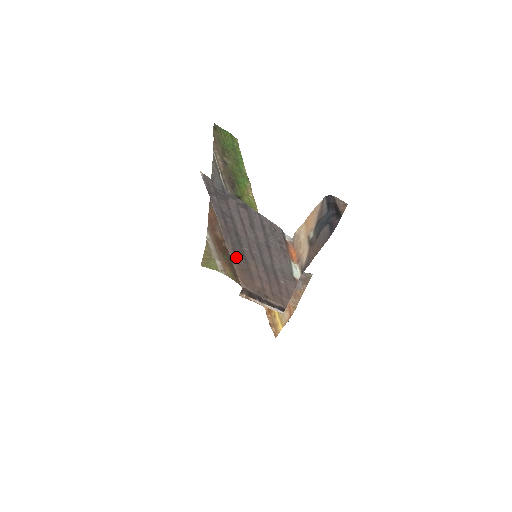
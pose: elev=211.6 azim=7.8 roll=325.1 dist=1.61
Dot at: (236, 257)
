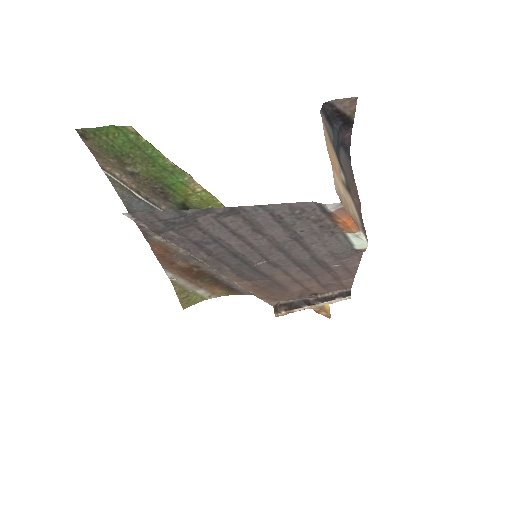
Dot at: (247, 281)
